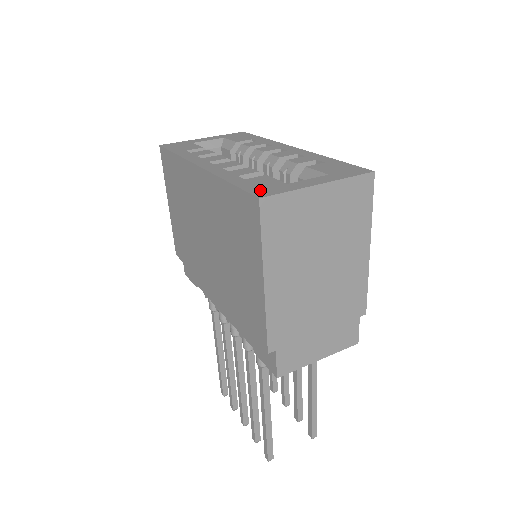
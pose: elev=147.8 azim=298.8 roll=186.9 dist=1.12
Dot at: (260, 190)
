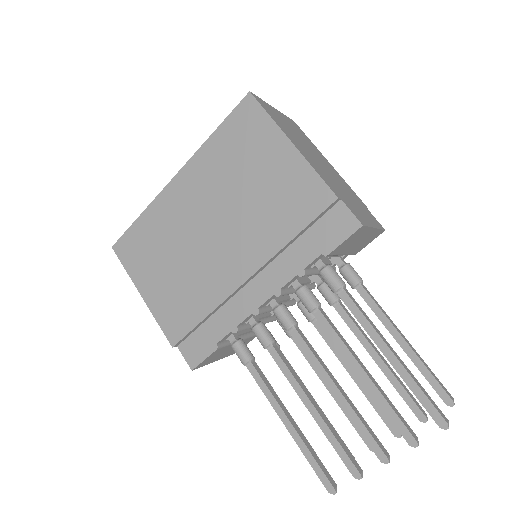
Dot at: occluded
